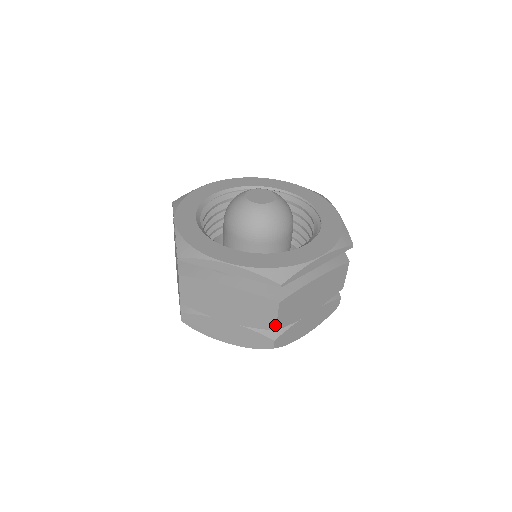
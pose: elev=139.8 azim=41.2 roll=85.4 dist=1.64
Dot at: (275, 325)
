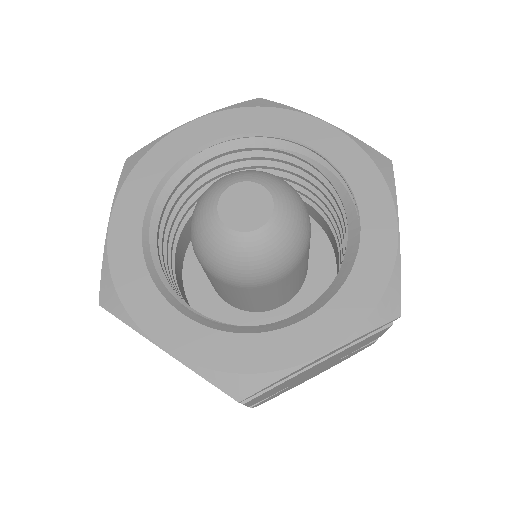
Dot at: occluded
